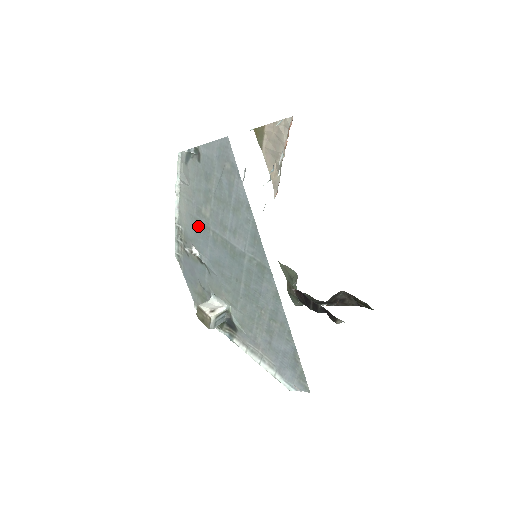
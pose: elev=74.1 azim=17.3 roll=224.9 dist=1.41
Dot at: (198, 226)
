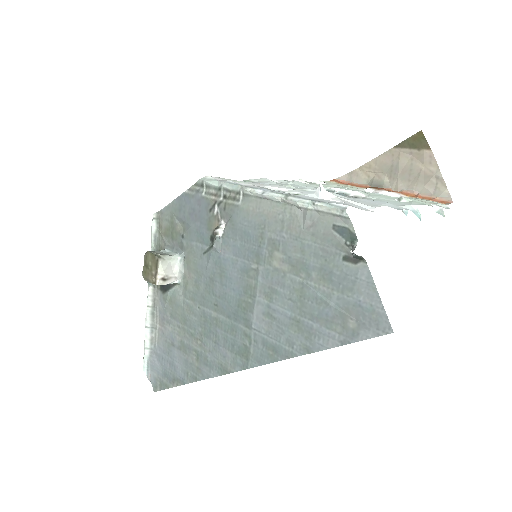
Dot at: (255, 239)
